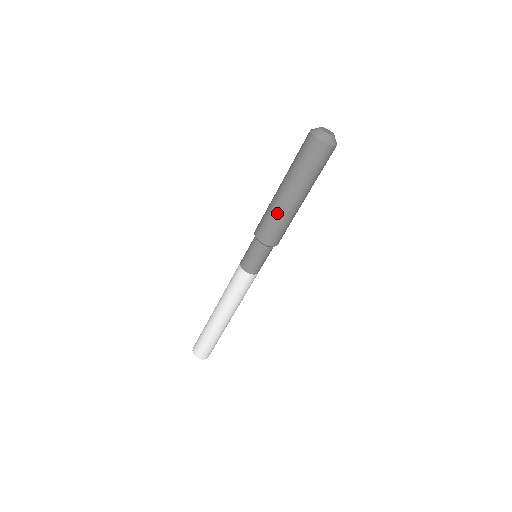
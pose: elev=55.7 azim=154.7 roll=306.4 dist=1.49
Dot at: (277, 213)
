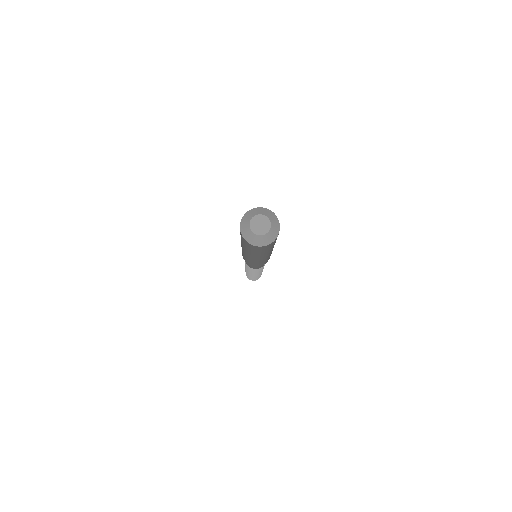
Dot at: (251, 260)
